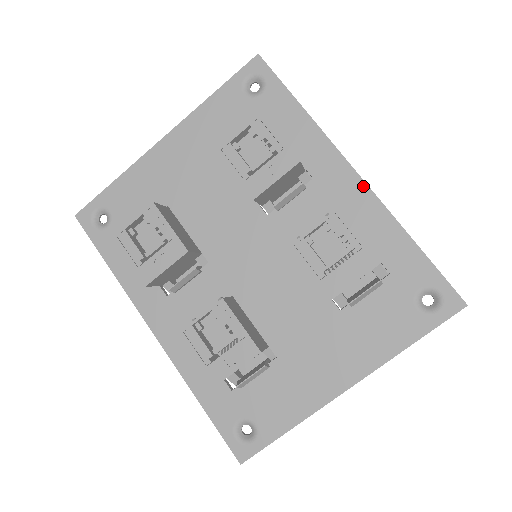
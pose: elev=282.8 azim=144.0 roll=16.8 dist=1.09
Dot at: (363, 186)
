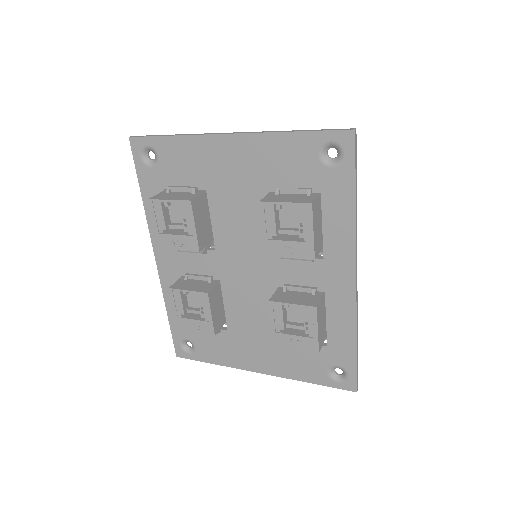
Dot at: (353, 291)
